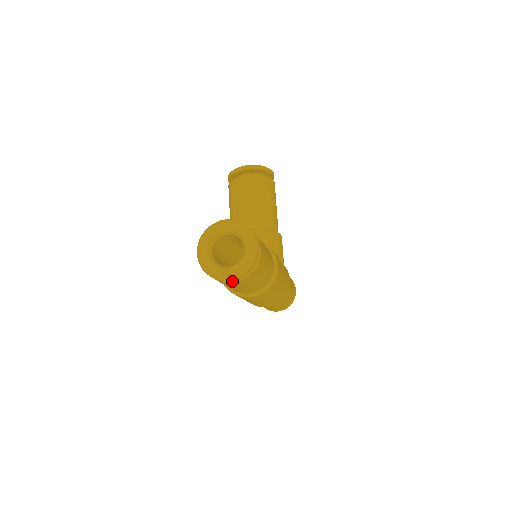
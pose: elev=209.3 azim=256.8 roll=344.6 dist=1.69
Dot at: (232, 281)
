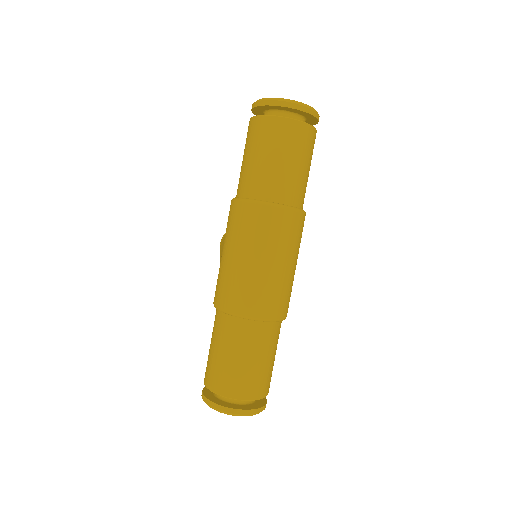
Dot at: (290, 118)
